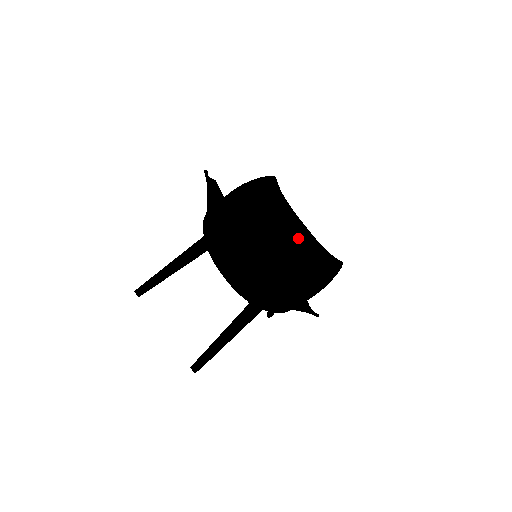
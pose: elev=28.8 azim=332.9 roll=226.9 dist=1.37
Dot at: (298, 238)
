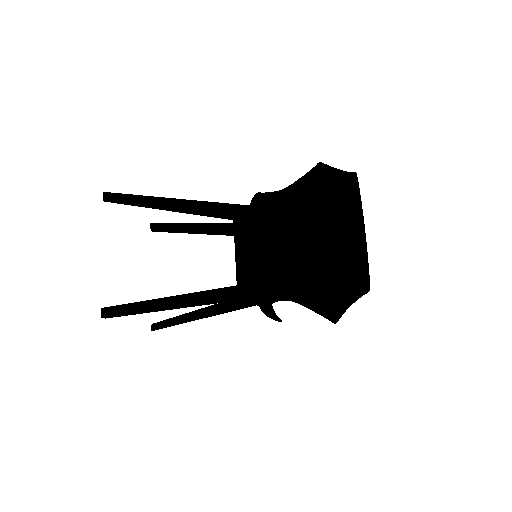
Dot at: occluded
